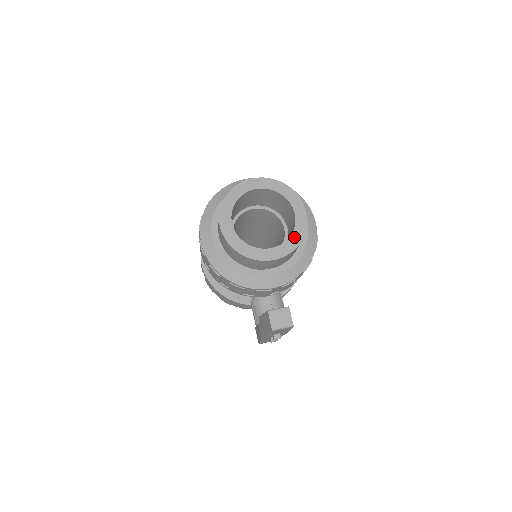
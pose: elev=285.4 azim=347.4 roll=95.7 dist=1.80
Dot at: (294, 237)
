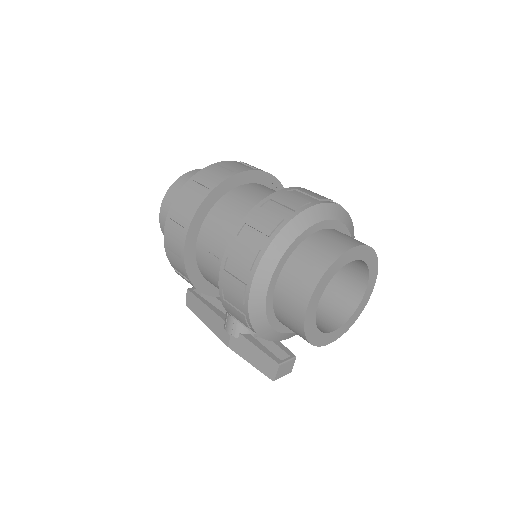
Dot at: (354, 316)
